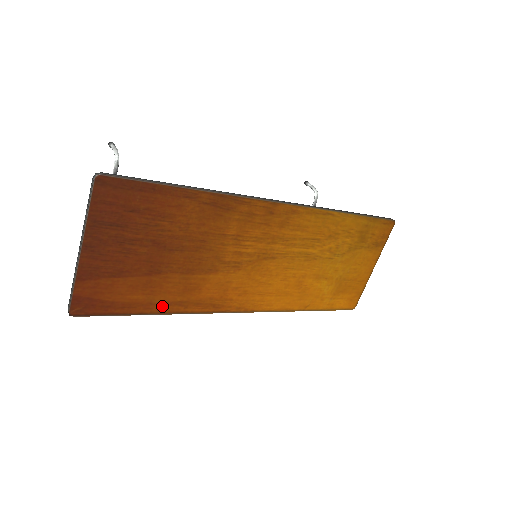
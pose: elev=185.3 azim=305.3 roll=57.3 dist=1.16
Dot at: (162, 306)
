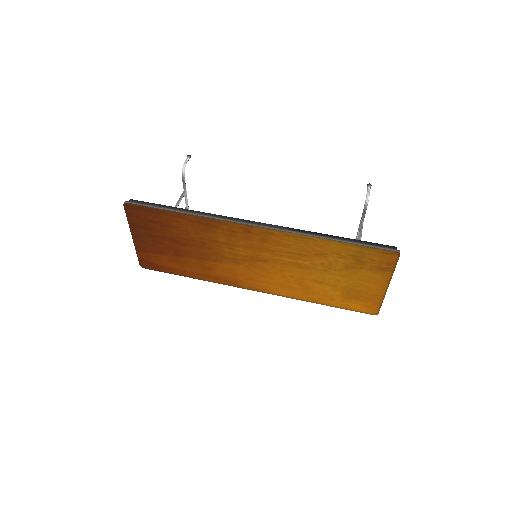
Dot at: (192, 274)
